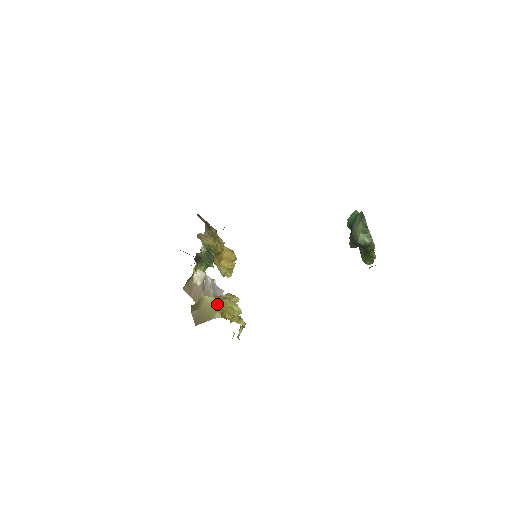
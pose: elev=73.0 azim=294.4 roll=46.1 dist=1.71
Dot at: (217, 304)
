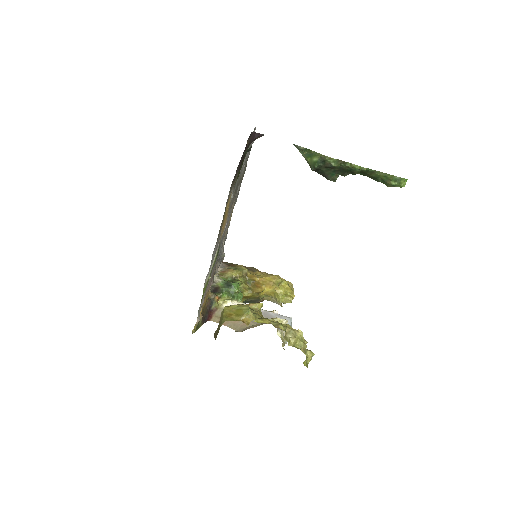
Dot at: (223, 312)
